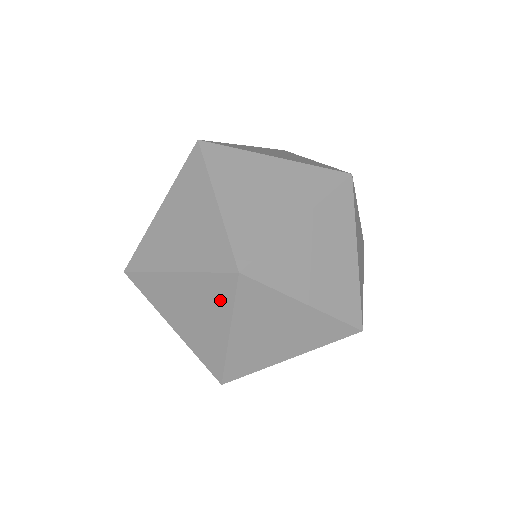
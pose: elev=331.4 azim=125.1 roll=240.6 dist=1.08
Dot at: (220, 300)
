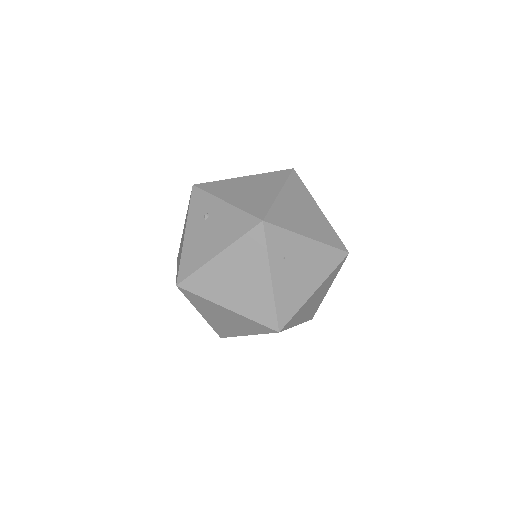
Dot at: (277, 180)
